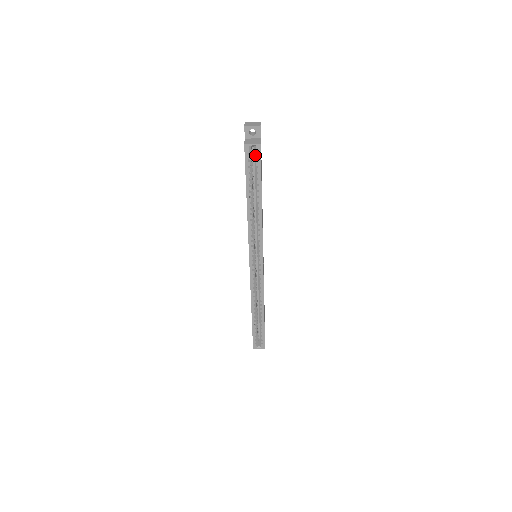
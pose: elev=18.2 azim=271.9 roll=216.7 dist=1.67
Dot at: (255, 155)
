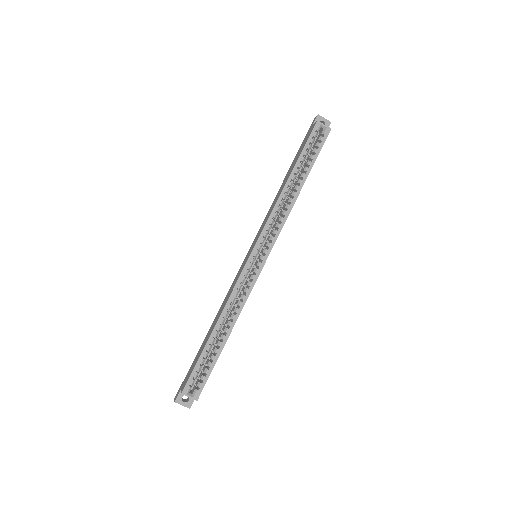
Dot at: (321, 136)
